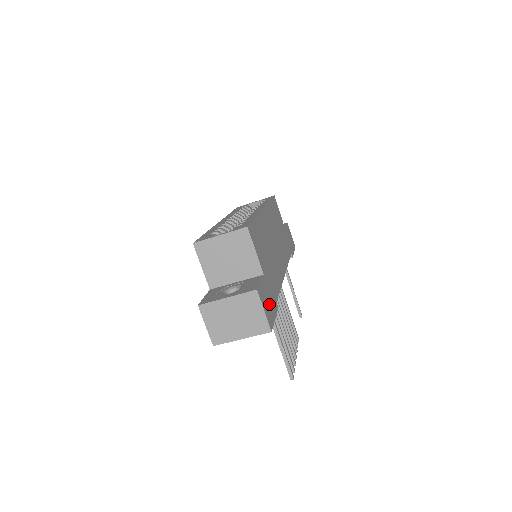
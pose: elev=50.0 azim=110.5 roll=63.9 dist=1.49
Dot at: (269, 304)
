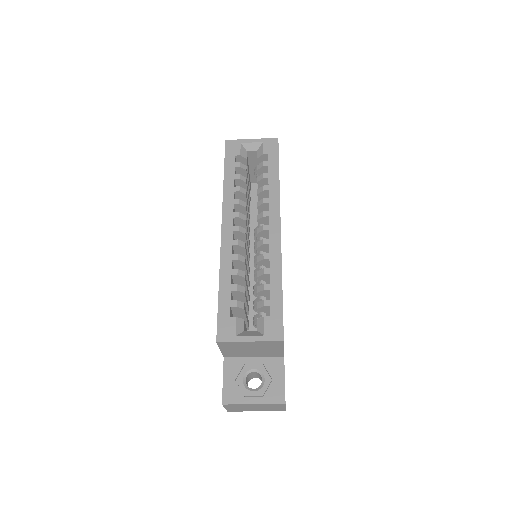
Dot at: occluded
